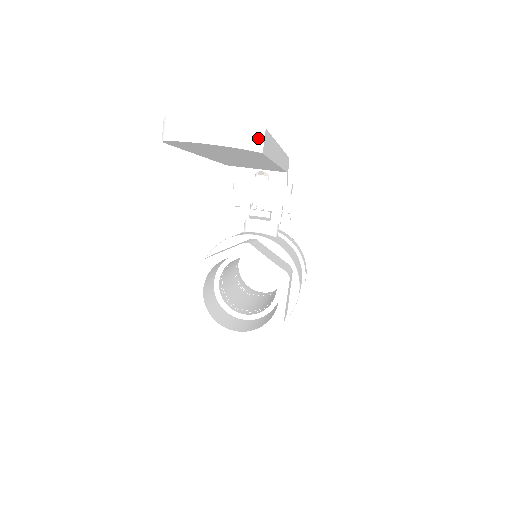
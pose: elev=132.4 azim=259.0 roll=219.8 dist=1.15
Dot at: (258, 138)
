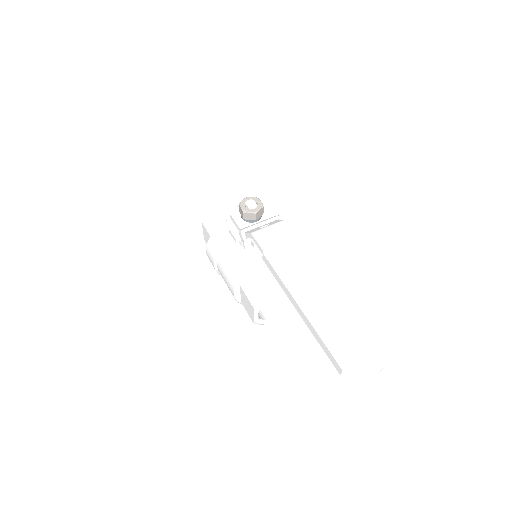
Dot at: (386, 354)
